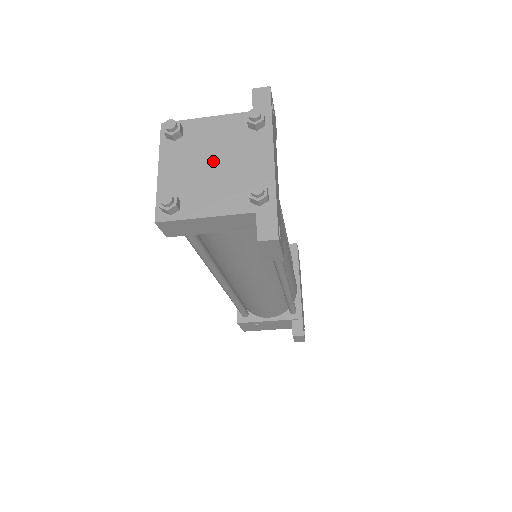
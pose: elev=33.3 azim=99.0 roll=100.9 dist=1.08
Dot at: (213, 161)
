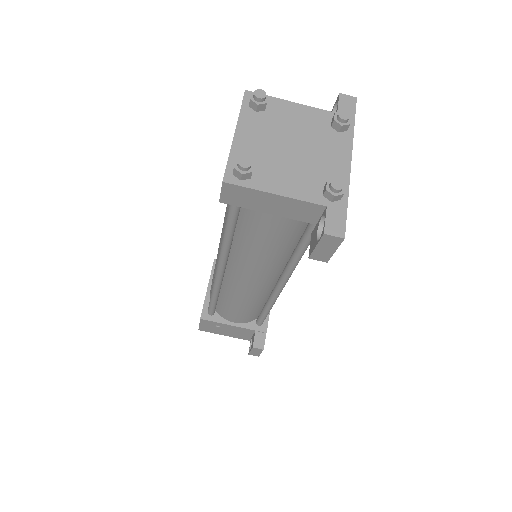
Dot at: (292, 144)
